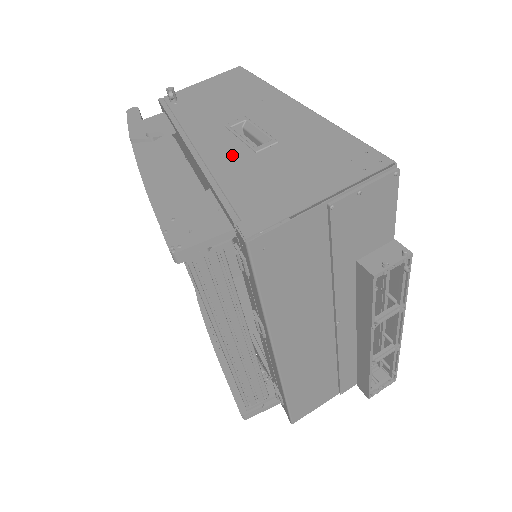
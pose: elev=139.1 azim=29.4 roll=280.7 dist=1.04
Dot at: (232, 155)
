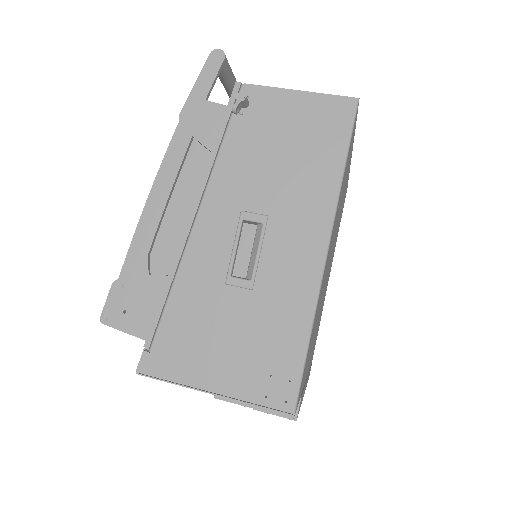
Dot at: (208, 265)
